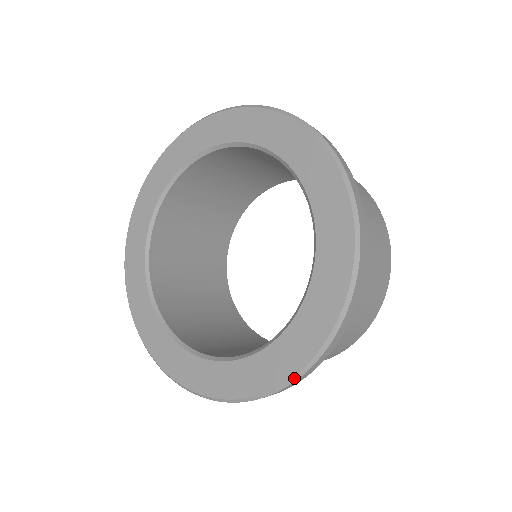
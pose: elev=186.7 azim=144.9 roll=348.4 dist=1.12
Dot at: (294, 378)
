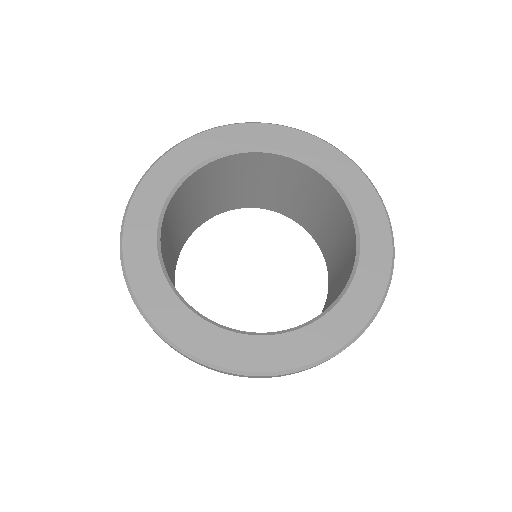
Dot at: (219, 367)
